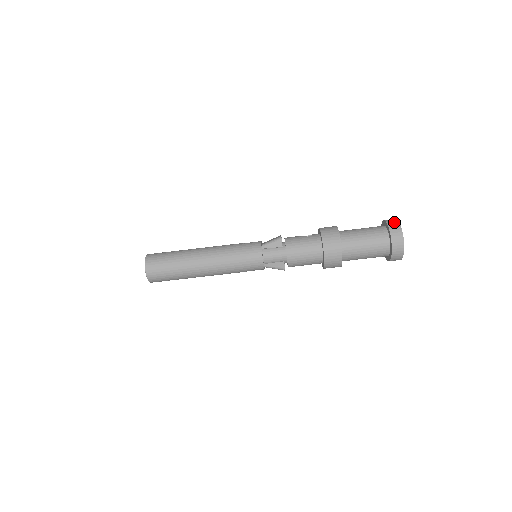
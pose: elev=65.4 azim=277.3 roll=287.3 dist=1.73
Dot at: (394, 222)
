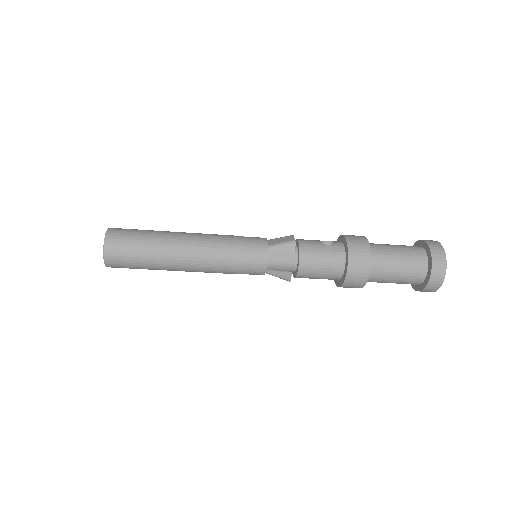
Dot at: (438, 249)
